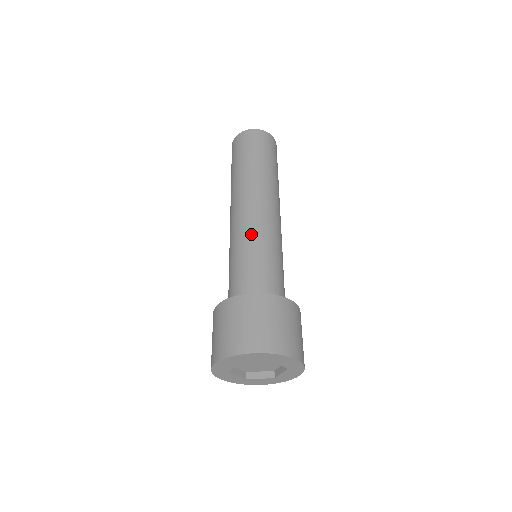
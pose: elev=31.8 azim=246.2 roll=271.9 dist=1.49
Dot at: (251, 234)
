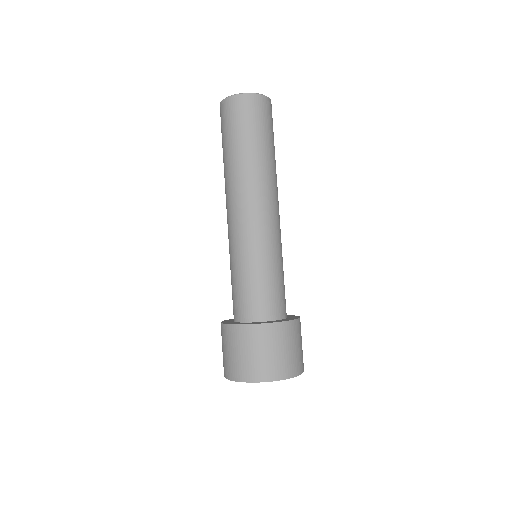
Dot at: (265, 246)
